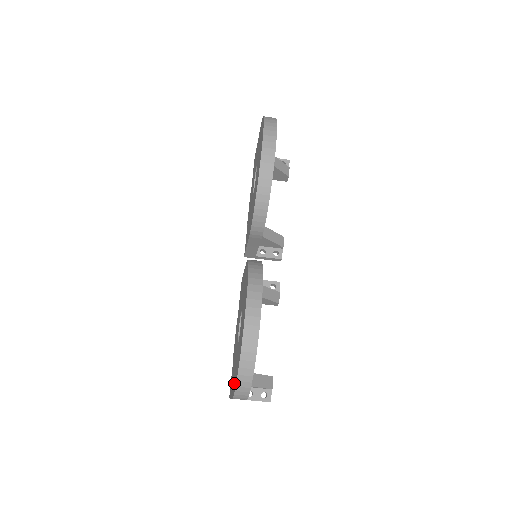
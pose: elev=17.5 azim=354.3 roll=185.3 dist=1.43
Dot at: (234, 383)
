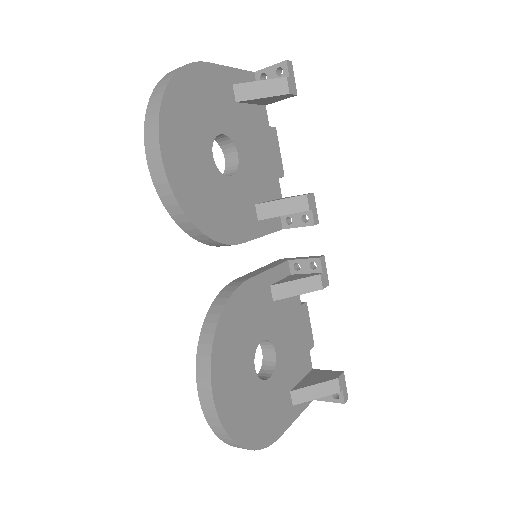
Dot at: occluded
